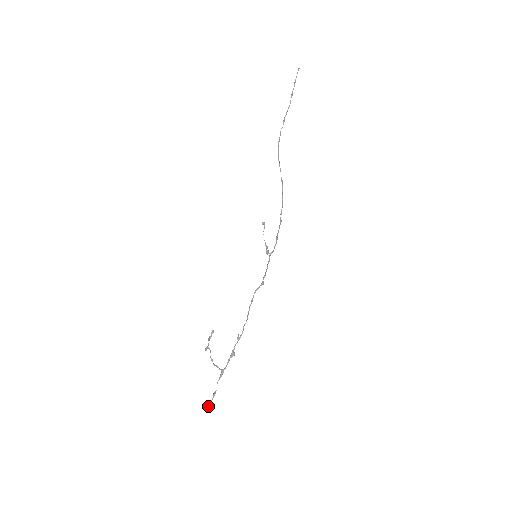
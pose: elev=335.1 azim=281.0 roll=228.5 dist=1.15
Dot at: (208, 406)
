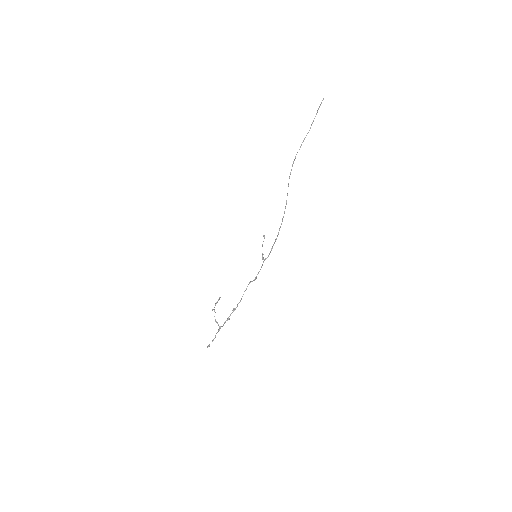
Dot at: occluded
